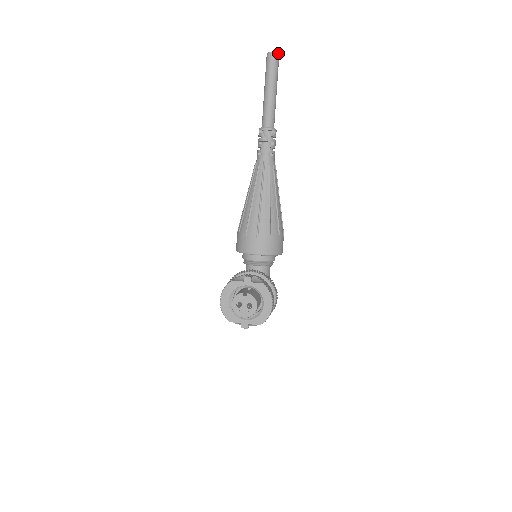
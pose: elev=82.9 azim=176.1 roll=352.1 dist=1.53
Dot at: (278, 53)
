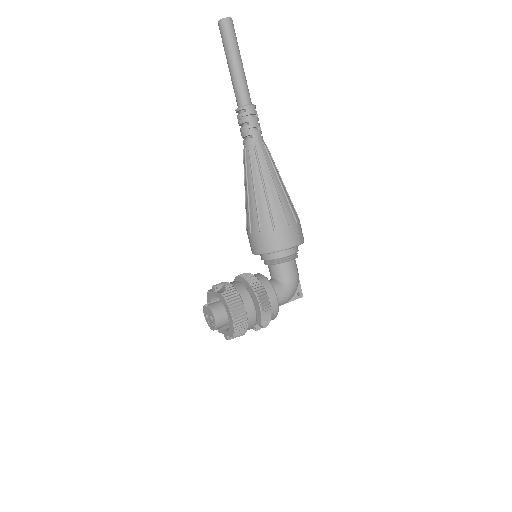
Dot at: (225, 18)
